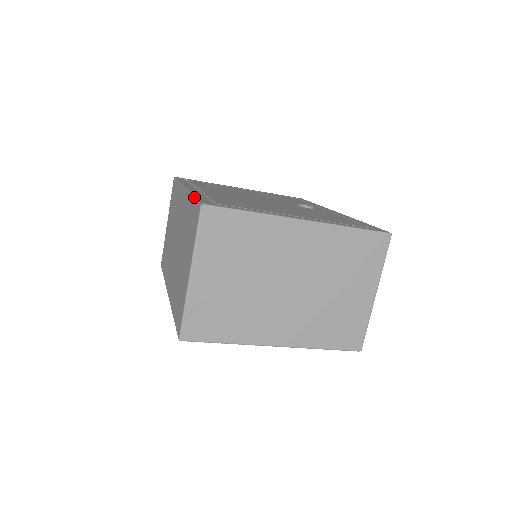
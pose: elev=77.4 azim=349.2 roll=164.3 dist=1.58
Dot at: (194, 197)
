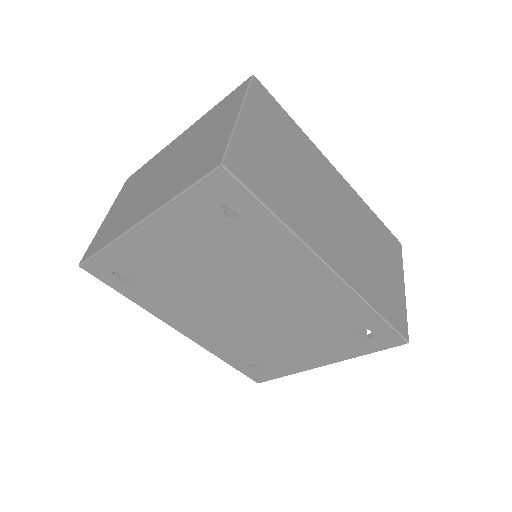
Dot at: occluded
